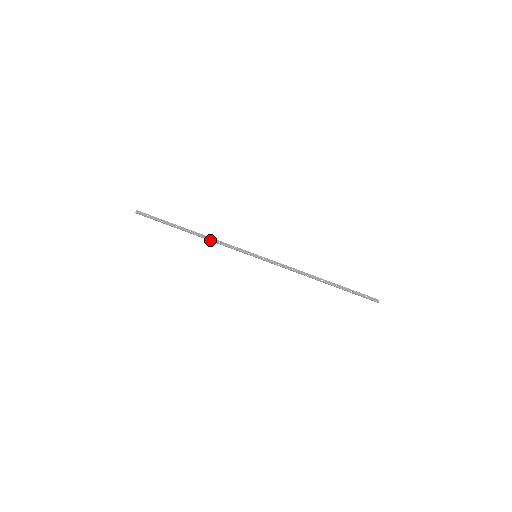
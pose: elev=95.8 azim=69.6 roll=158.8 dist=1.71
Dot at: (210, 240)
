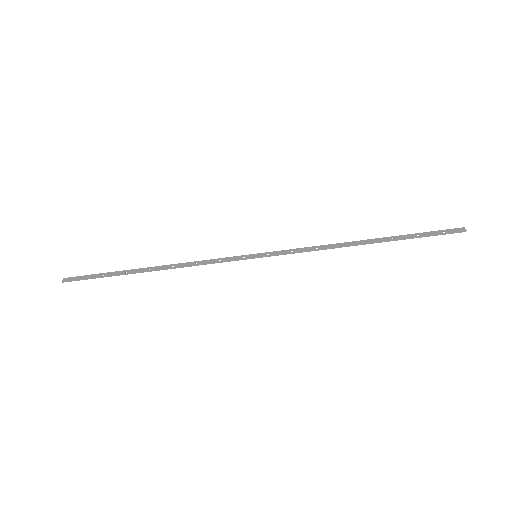
Dot at: (181, 266)
